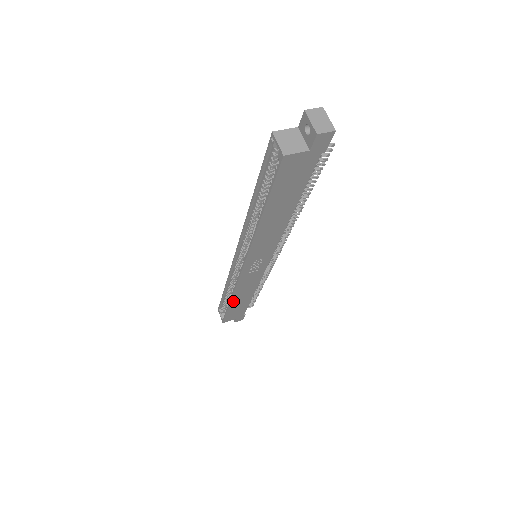
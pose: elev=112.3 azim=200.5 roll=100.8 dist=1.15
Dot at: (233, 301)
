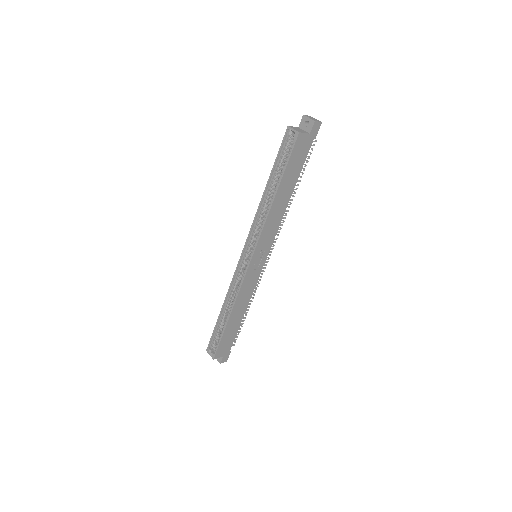
Dot at: (231, 317)
